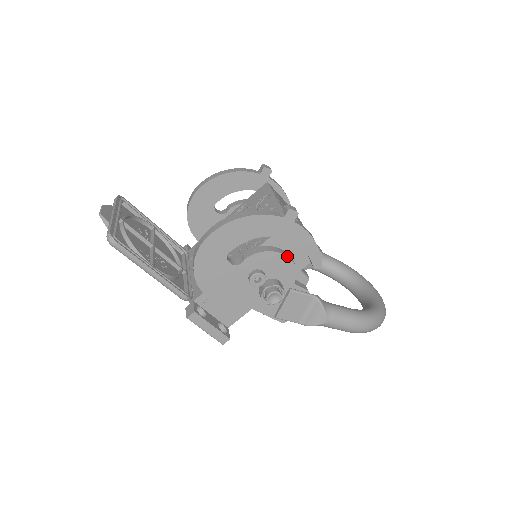
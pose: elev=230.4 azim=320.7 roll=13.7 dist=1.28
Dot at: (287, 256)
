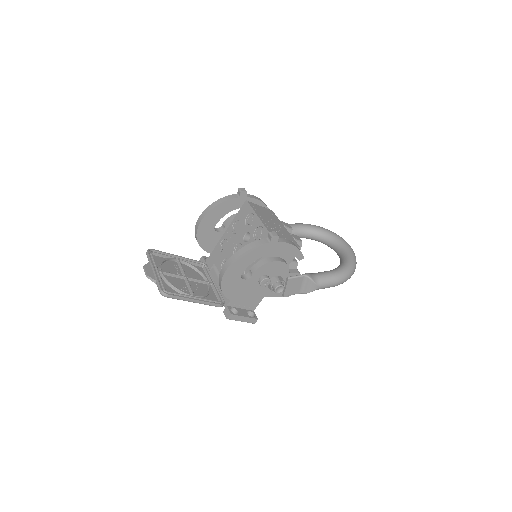
Dot at: (279, 261)
